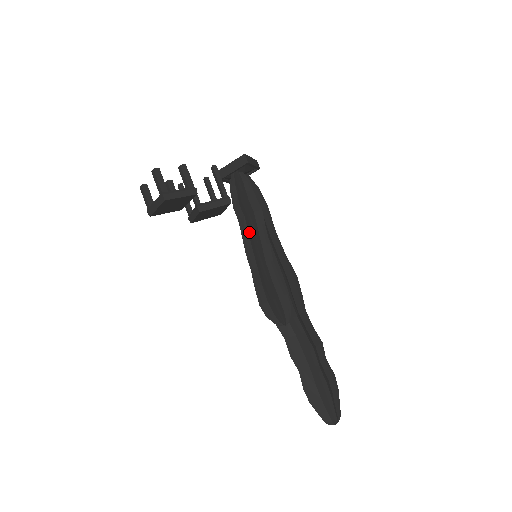
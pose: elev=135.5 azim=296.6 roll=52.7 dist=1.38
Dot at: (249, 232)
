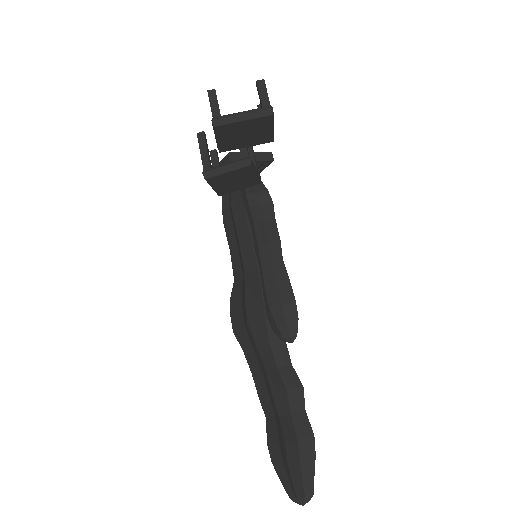
Dot at: (267, 223)
